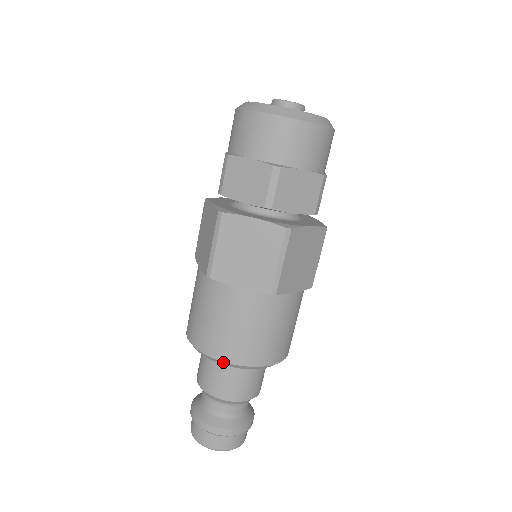
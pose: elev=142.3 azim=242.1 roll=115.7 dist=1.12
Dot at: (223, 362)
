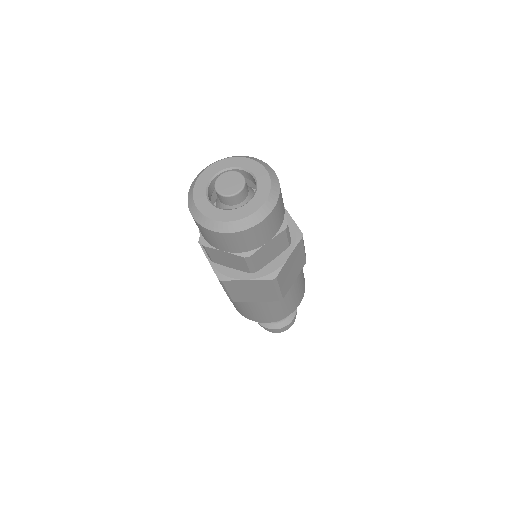
Dot at: occluded
